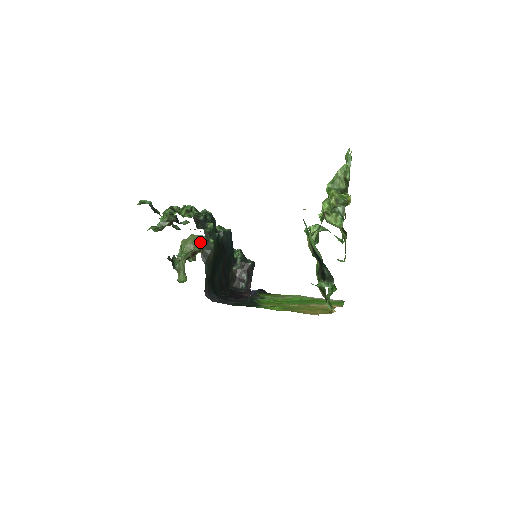
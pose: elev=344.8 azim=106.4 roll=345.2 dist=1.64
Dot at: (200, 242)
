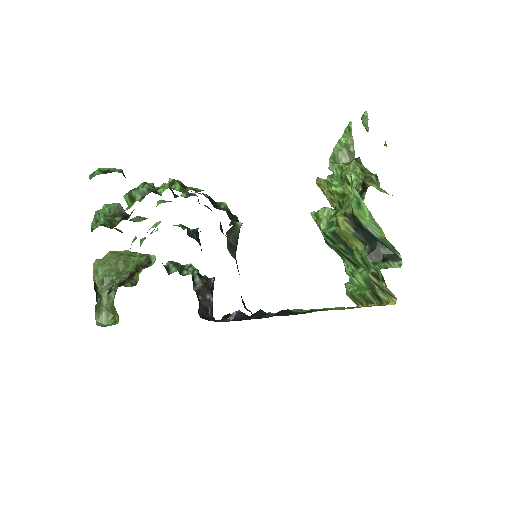
Dot at: (132, 259)
